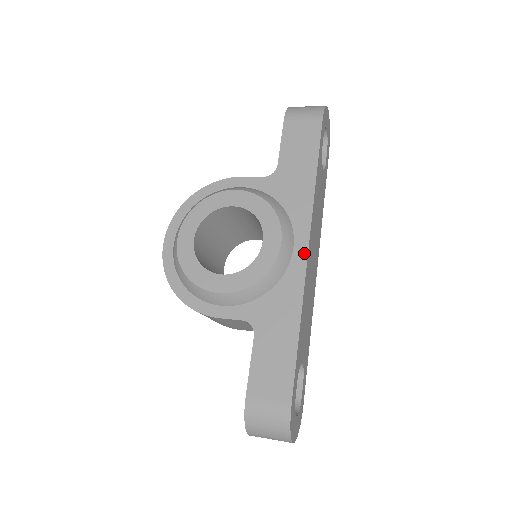
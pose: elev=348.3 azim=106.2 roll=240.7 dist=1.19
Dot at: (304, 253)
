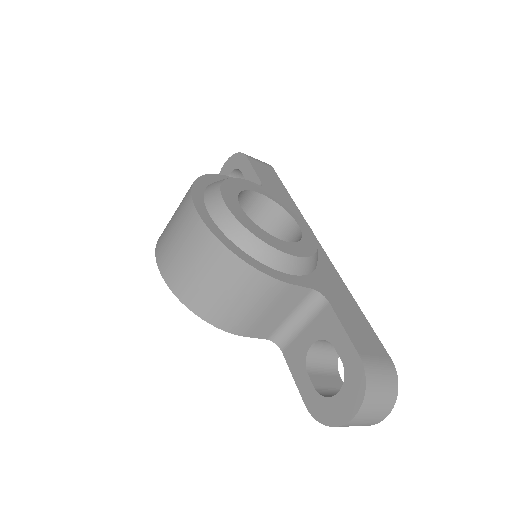
Dot at: (320, 247)
